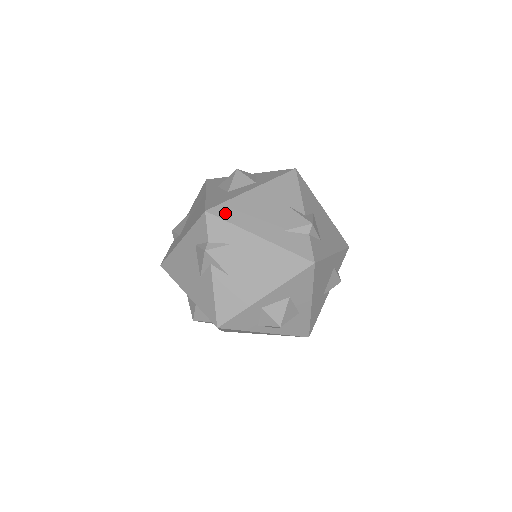
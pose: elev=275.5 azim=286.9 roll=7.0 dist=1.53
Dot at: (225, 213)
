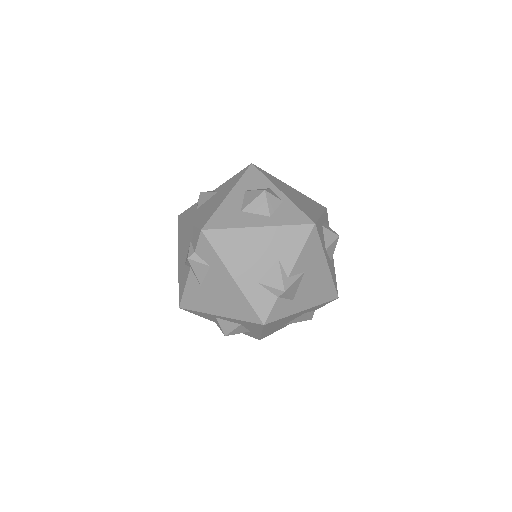
Dot at: (217, 240)
